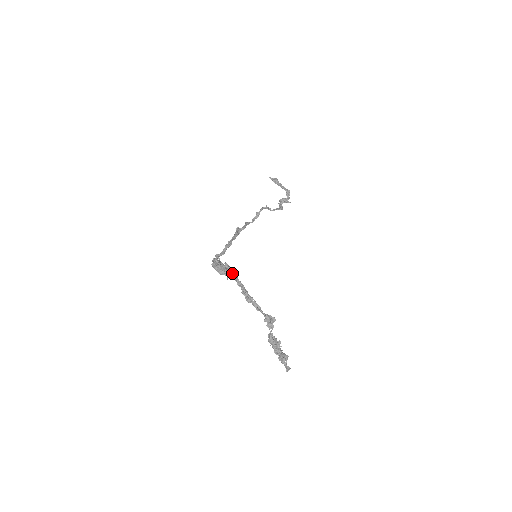
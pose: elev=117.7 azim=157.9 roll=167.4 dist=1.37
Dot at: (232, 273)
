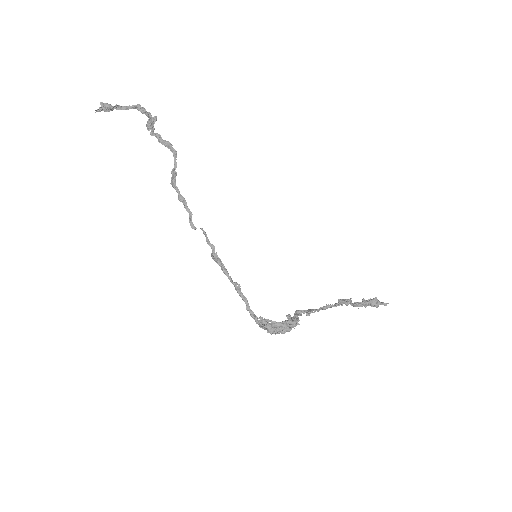
Dot at: (295, 324)
